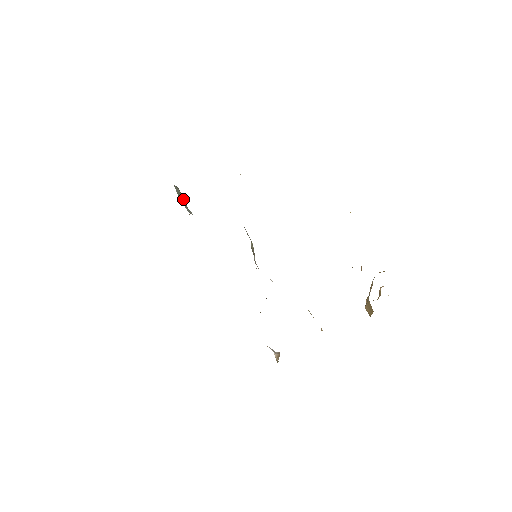
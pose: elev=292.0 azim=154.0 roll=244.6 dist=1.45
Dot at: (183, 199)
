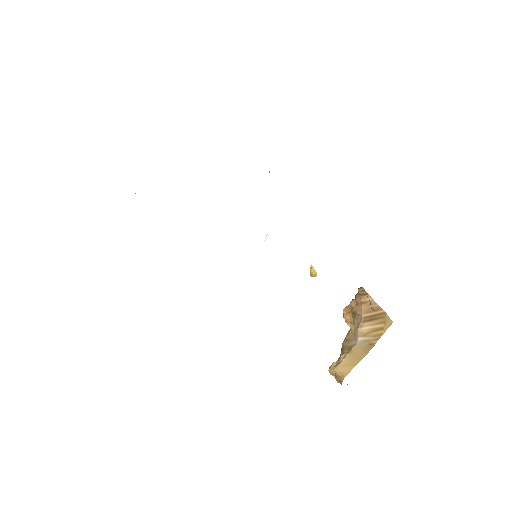
Dot at: occluded
